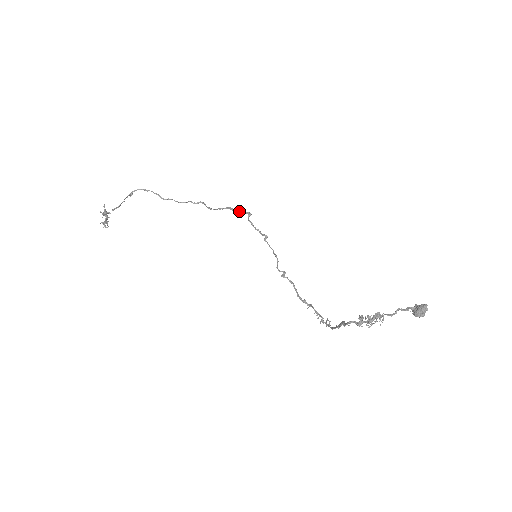
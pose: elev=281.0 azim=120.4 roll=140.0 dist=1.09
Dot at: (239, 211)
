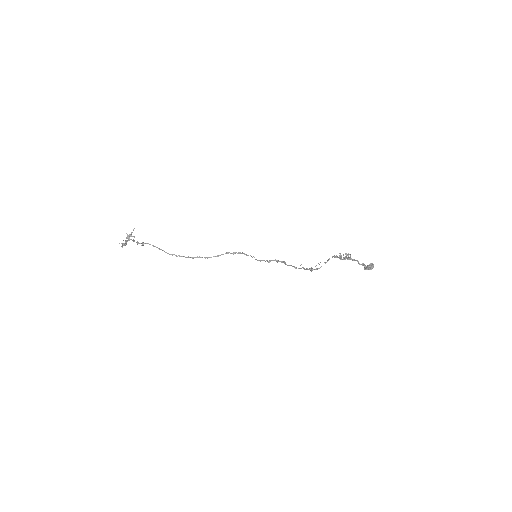
Dot at: (234, 253)
